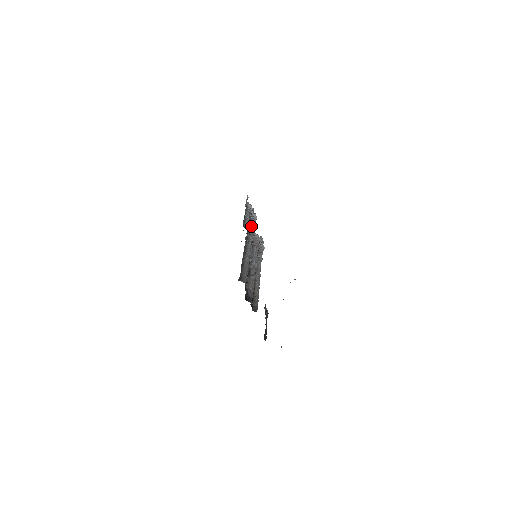
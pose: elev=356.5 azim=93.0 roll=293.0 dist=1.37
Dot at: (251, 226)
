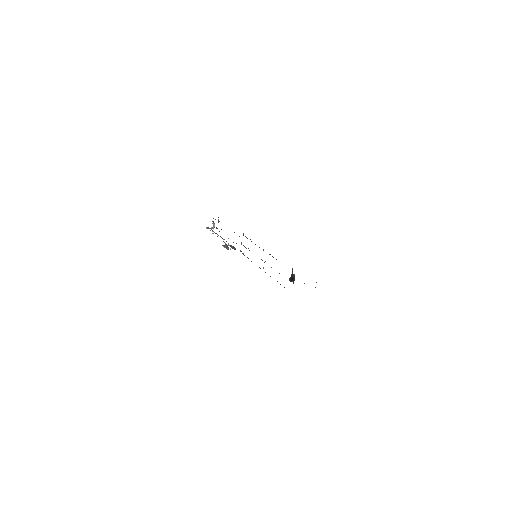
Dot at: (243, 234)
